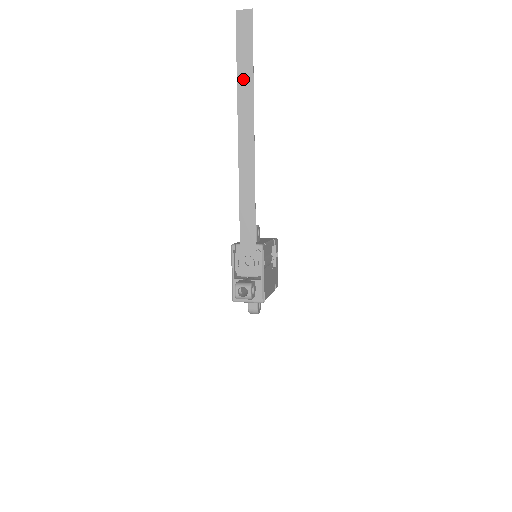
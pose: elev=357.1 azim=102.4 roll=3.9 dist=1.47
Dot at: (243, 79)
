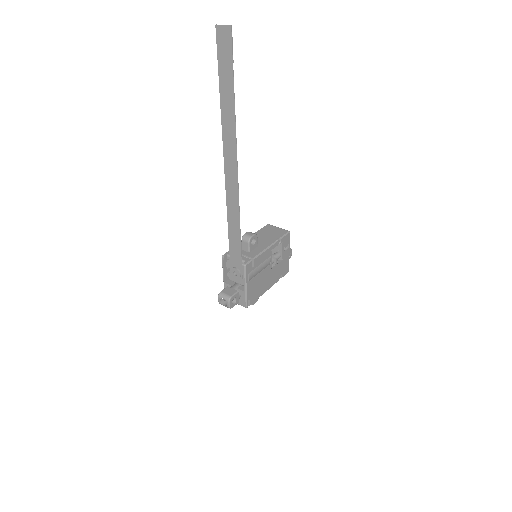
Dot at: (226, 105)
